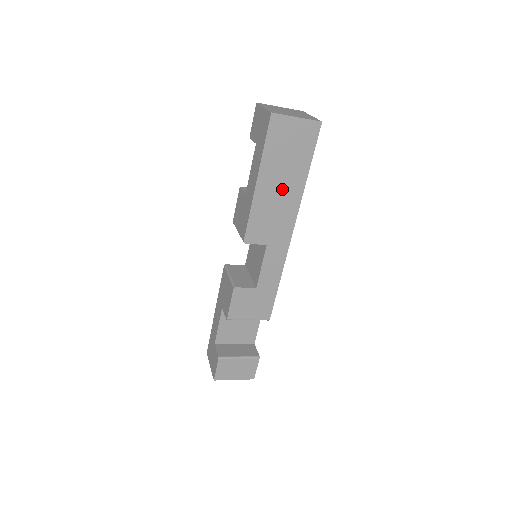
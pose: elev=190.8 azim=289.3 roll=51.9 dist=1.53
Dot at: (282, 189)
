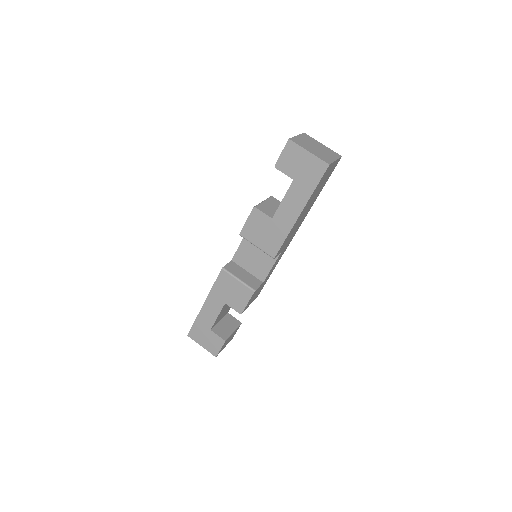
Dot at: (306, 211)
